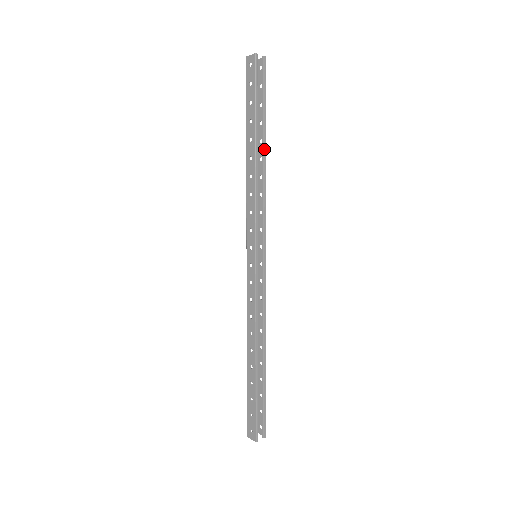
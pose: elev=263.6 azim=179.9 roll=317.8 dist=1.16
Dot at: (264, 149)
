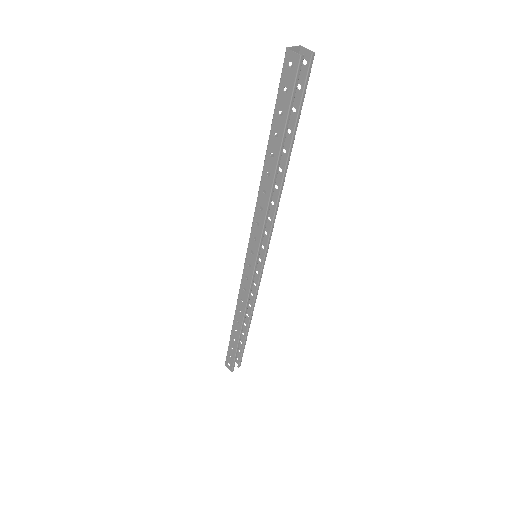
Dot at: (286, 165)
